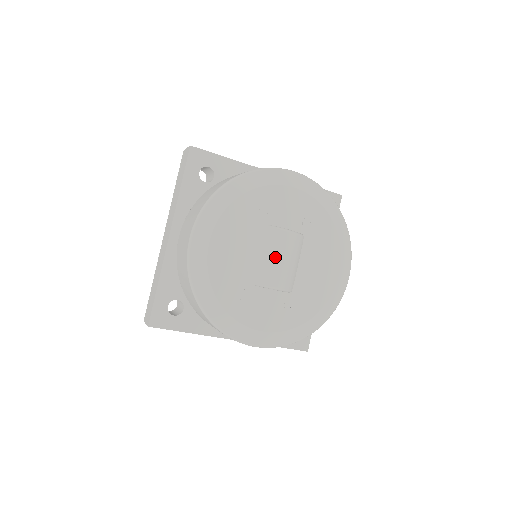
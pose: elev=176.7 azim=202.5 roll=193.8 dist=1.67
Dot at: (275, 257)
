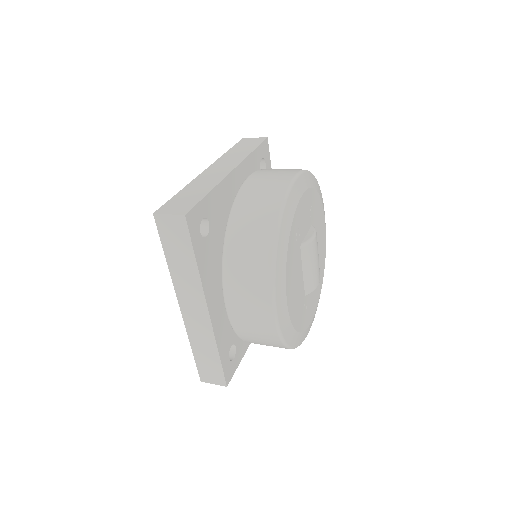
Dot at: (315, 264)
